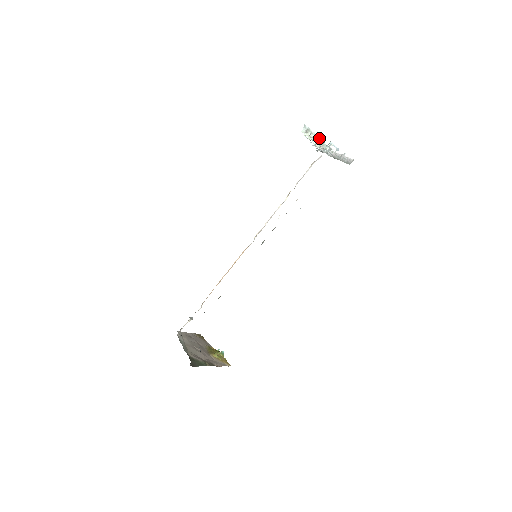
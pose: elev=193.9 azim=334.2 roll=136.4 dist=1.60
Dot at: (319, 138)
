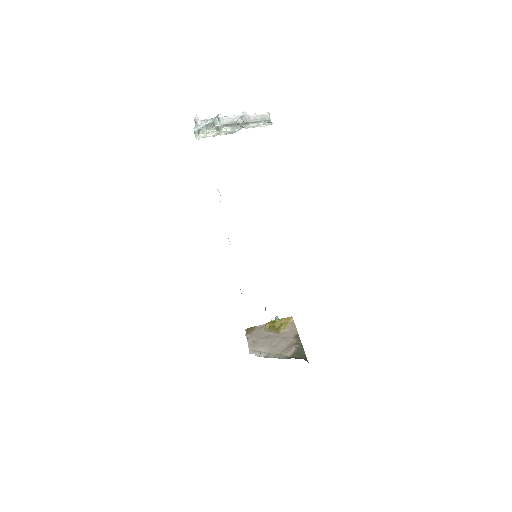
Dot at: (221, 129)
